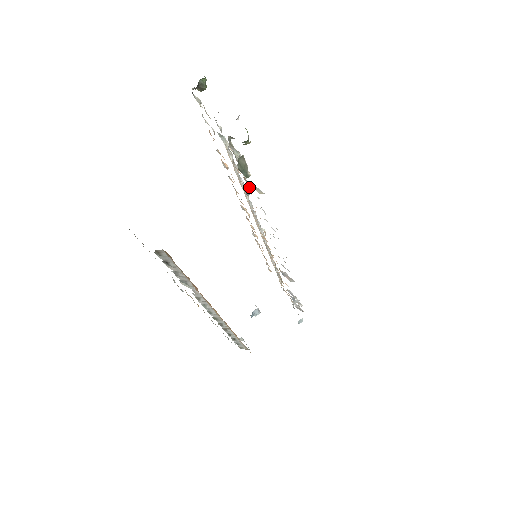
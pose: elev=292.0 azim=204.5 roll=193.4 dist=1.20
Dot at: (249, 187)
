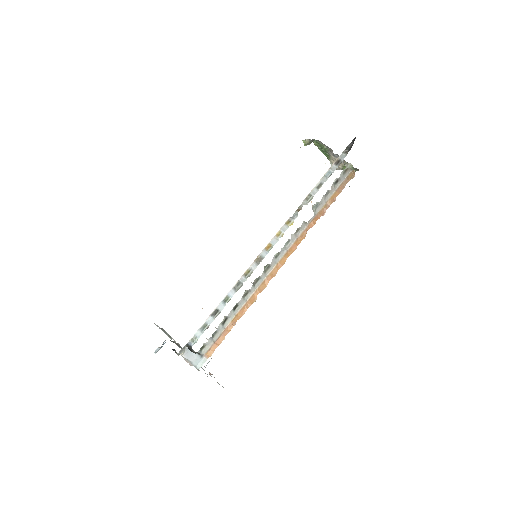
Dot at: occluded
